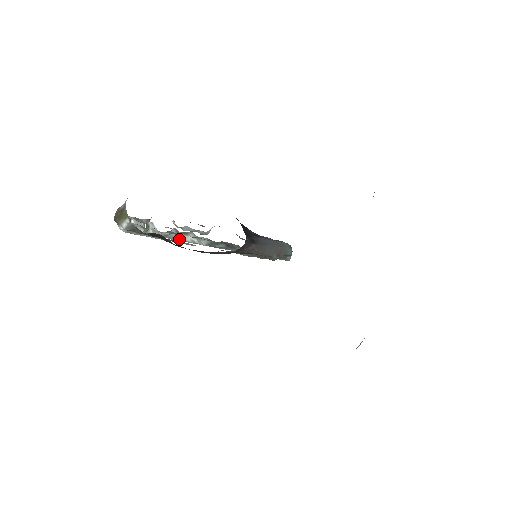
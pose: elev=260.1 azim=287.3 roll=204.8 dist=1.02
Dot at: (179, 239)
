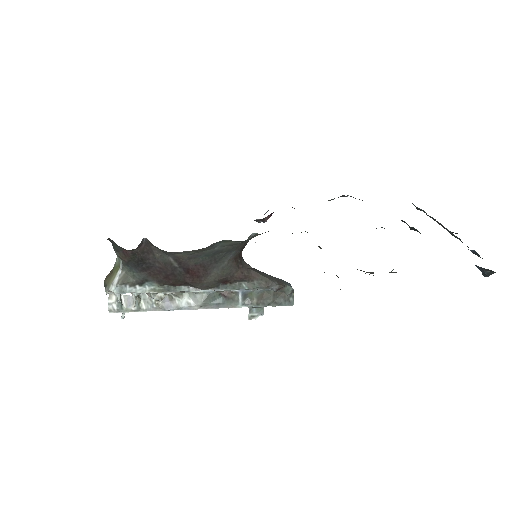
Dot at: (174, 307)
